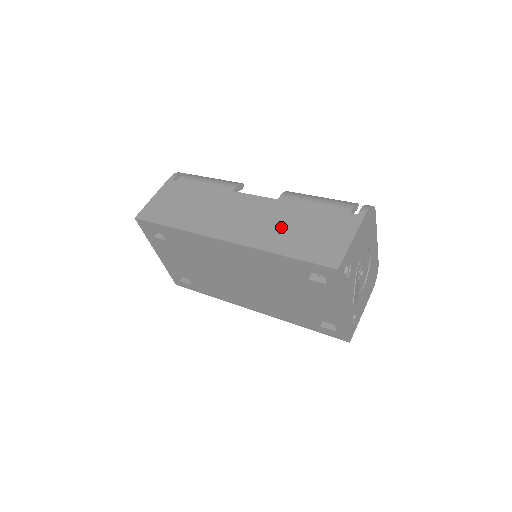
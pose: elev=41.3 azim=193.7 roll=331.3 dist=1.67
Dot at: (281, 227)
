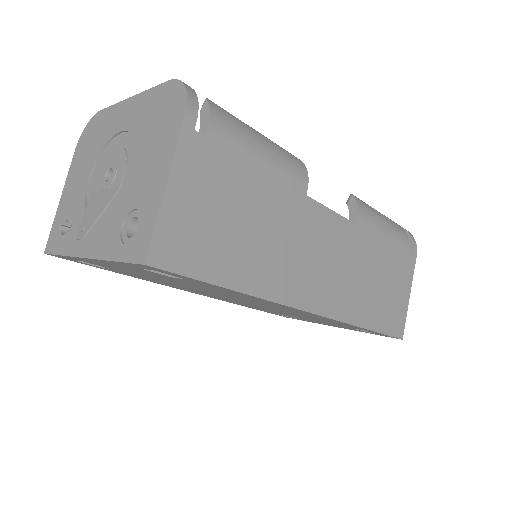
Dot at: (364, 281)
